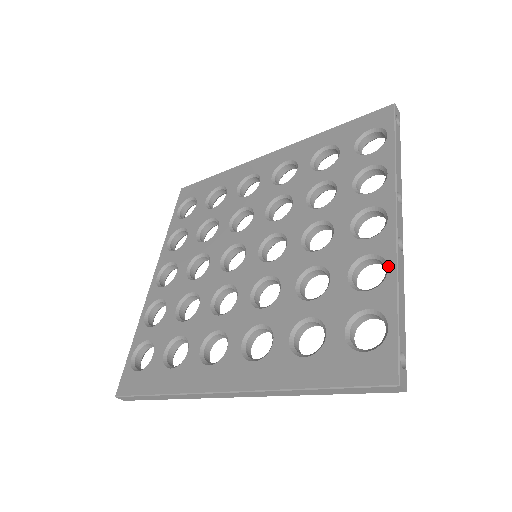
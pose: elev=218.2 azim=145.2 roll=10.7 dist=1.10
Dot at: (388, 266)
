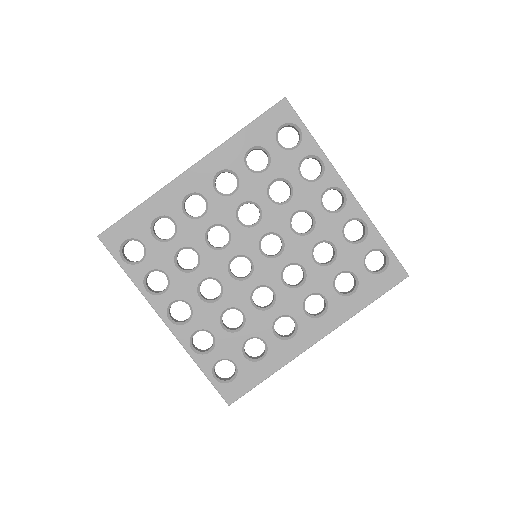
Dot at: (365, 222)
